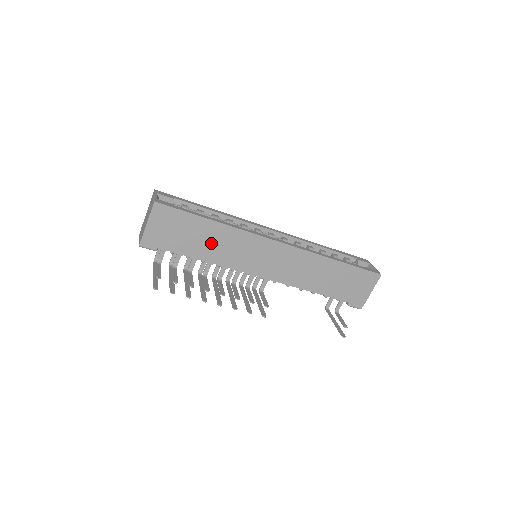
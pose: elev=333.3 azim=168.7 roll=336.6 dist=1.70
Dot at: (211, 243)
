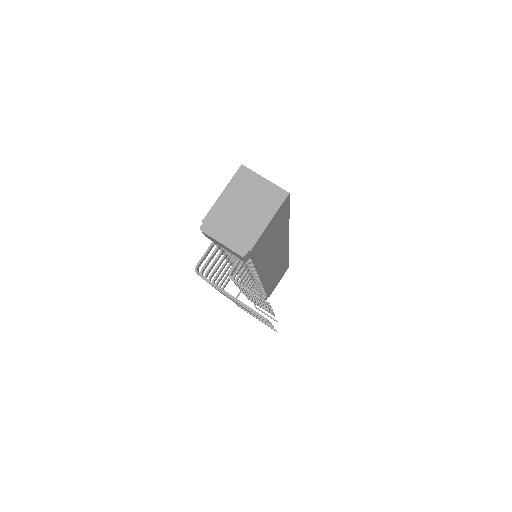
Dot at: (272, 247)
